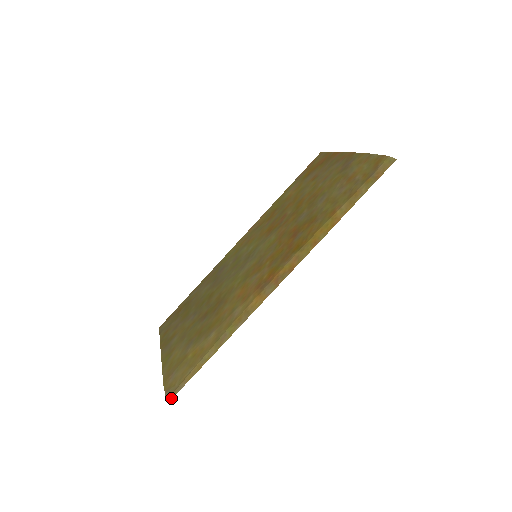
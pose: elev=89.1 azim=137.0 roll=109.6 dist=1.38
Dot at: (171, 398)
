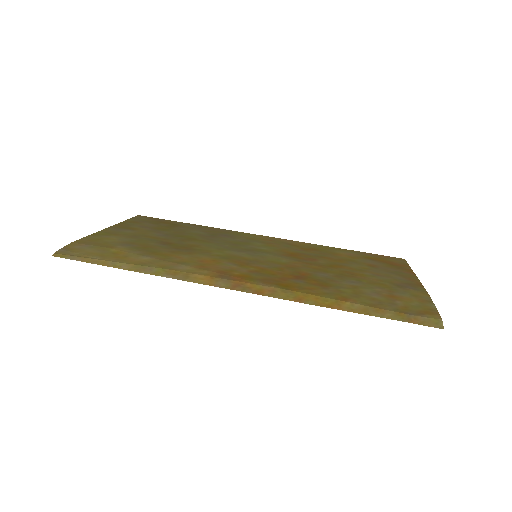
Dot at: (58, 256)
